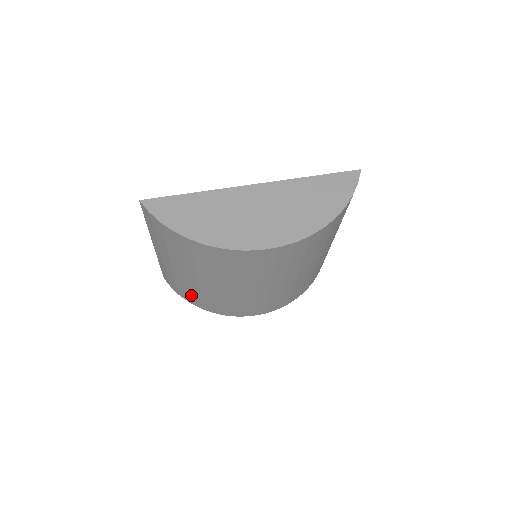
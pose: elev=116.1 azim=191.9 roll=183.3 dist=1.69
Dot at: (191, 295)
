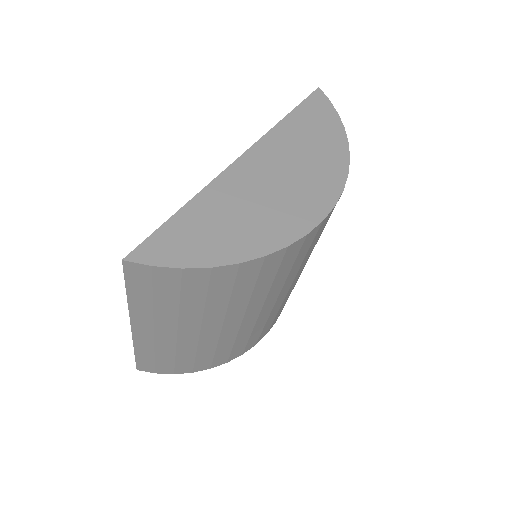
Dot at: (200, 359)
